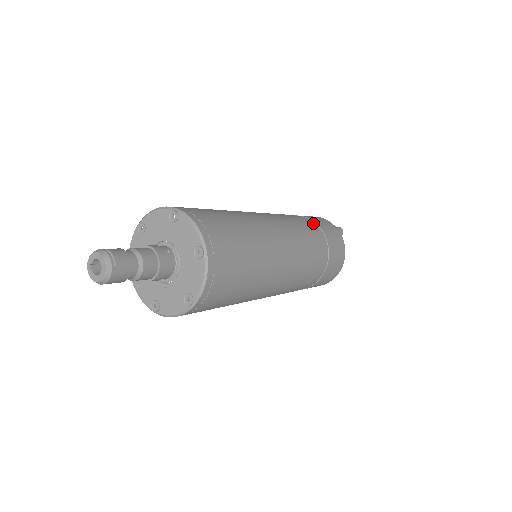
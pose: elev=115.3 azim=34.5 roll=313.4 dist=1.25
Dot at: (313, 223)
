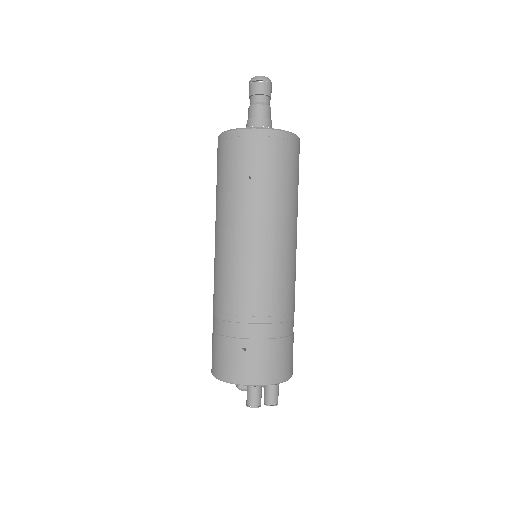
Dot at: occluded
